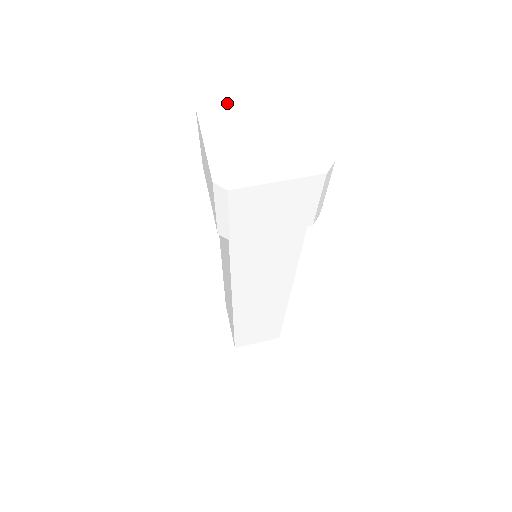
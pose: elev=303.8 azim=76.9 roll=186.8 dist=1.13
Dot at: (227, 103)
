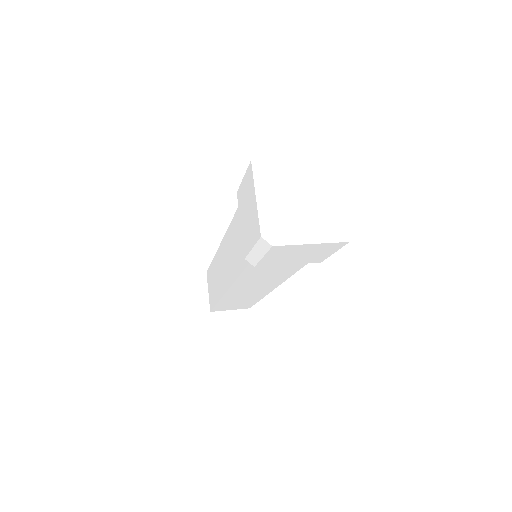
Dot at: (278, 160)
